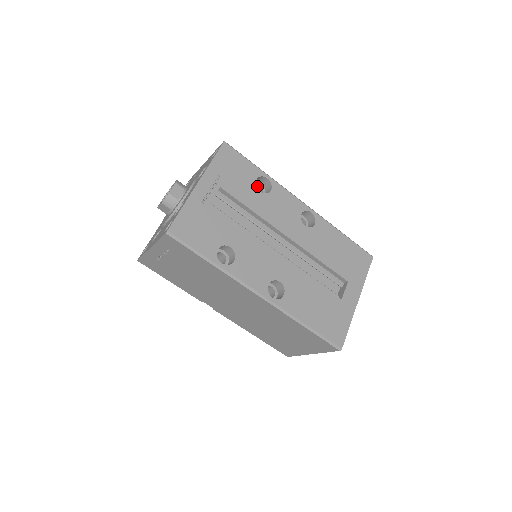
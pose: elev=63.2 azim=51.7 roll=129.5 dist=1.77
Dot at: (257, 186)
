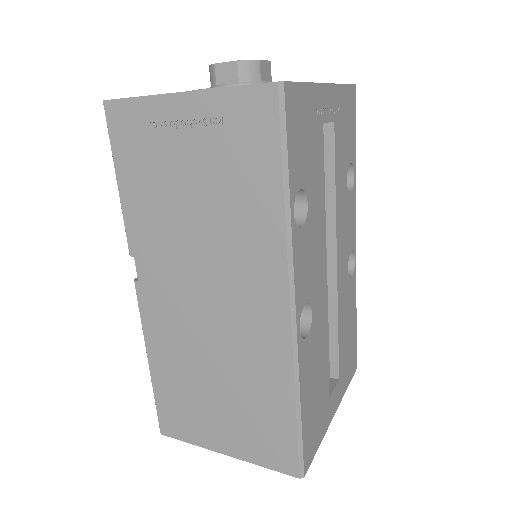
Dot at: occluded
